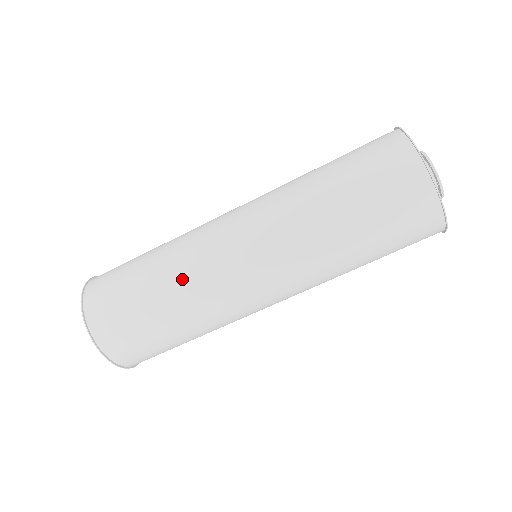
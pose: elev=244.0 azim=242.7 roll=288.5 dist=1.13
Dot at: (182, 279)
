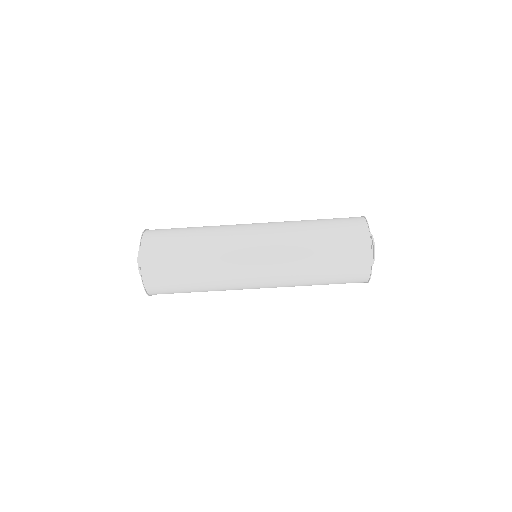
Dot at: (213, 233)
